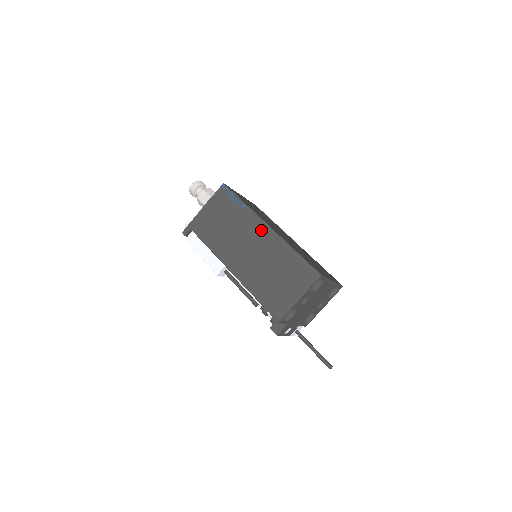
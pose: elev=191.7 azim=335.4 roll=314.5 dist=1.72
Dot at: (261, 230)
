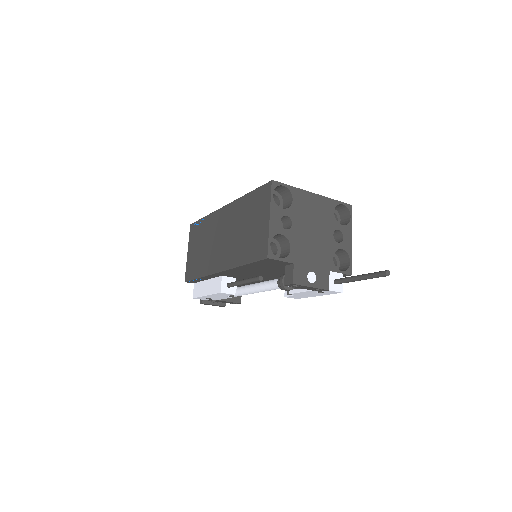
Dot at: (222, 215)
